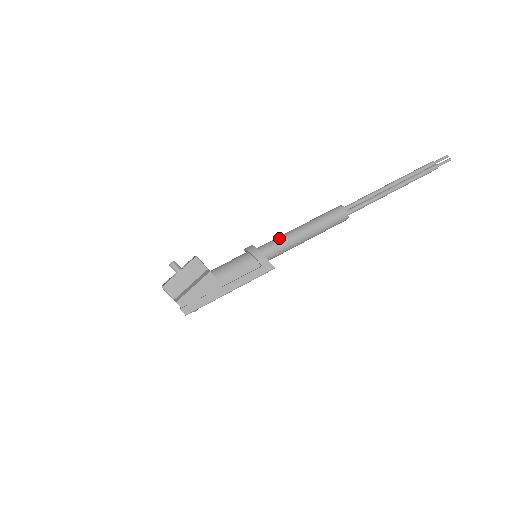
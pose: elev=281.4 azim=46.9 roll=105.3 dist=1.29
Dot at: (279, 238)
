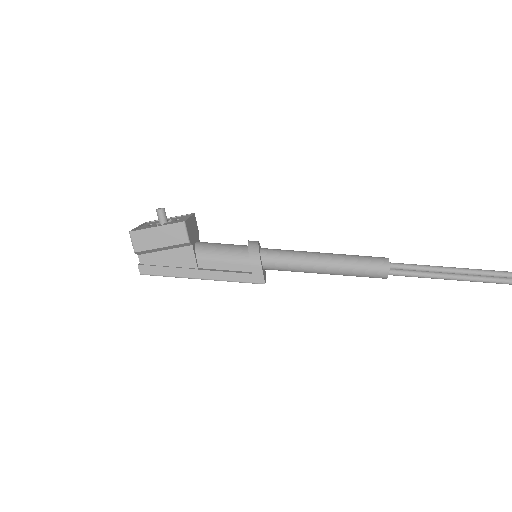
Dot at: (293, 253)
